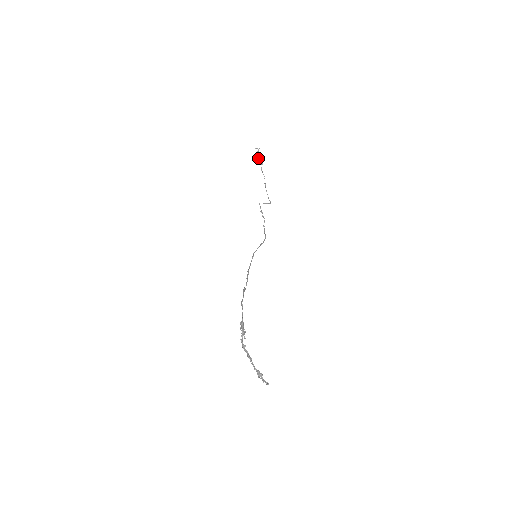
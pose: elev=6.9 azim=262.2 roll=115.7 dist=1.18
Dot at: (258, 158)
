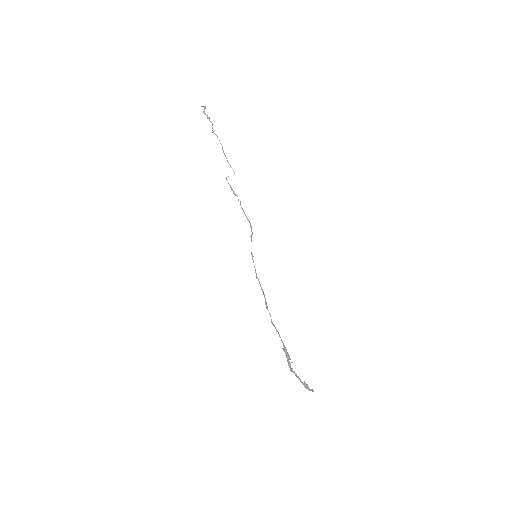
Dot at: (207, 118)
